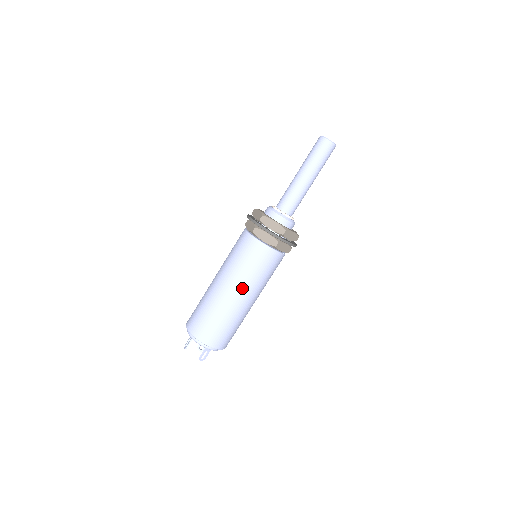
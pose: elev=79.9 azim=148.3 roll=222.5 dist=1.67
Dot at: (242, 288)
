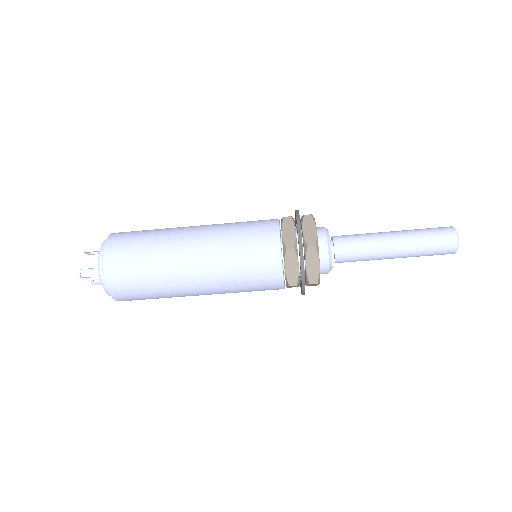
Dot at: occluded
